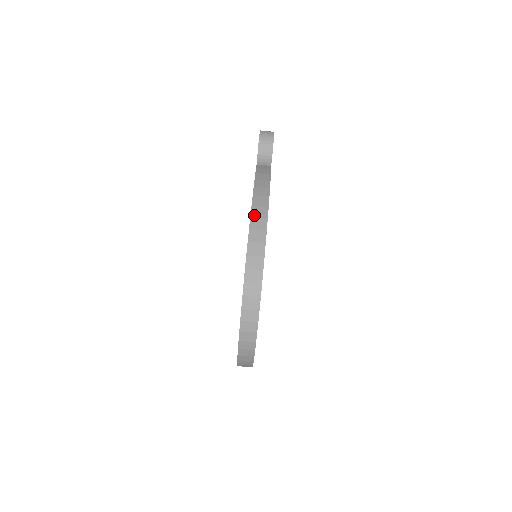
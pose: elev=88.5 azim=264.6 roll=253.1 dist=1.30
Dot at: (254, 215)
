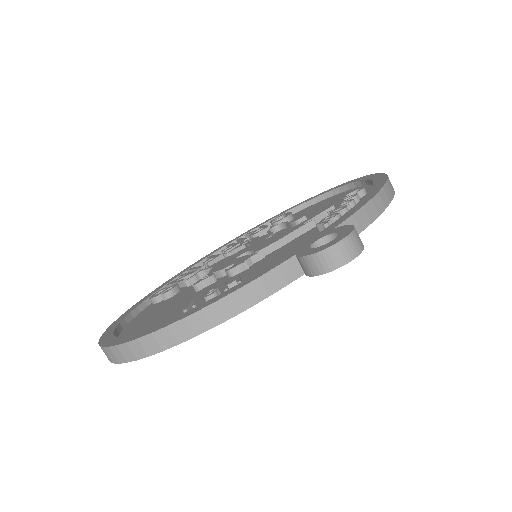
Dot at: (171, 329)
